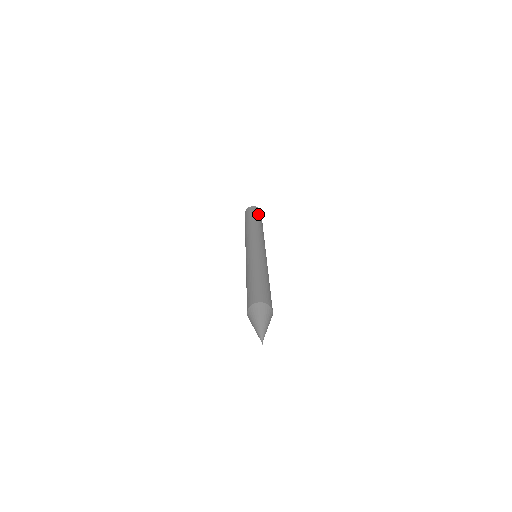
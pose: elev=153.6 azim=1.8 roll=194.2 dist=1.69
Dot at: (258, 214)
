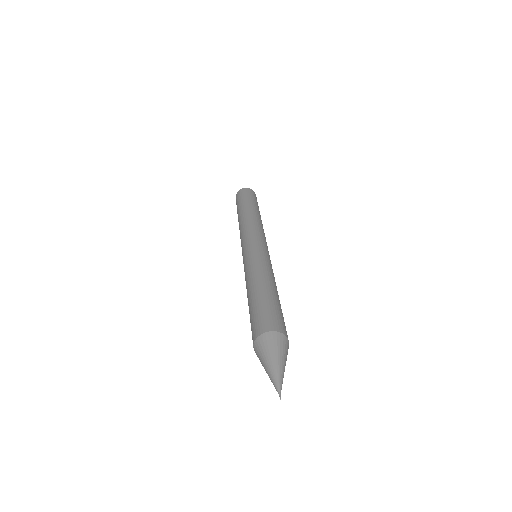
Dot at: (254, 199)
